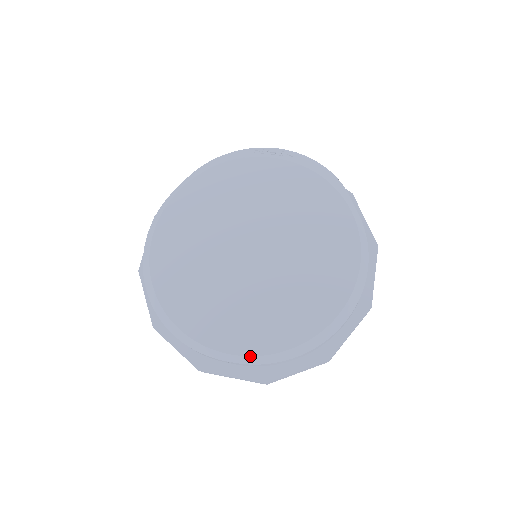
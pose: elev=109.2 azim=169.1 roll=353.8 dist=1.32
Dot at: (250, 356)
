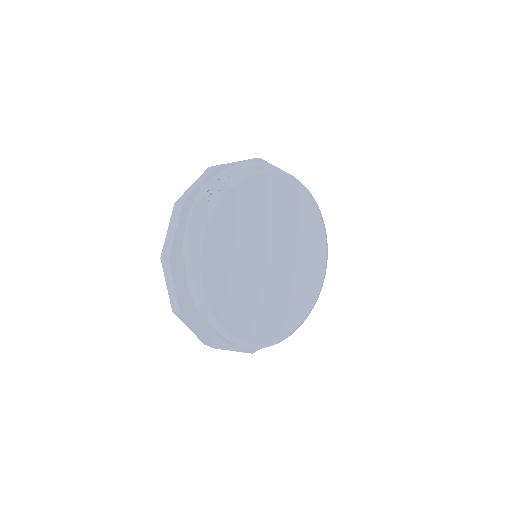
Dot at: (315, 301)
